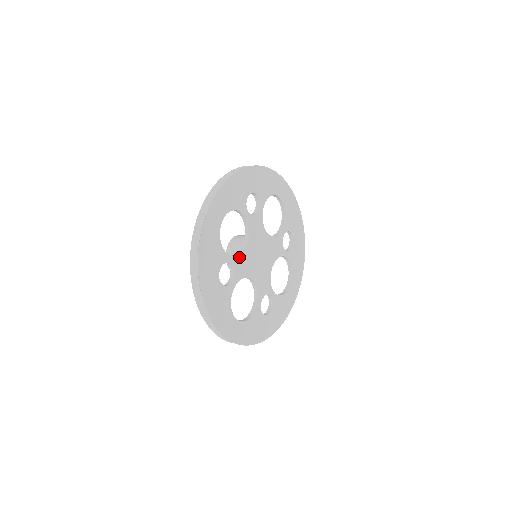
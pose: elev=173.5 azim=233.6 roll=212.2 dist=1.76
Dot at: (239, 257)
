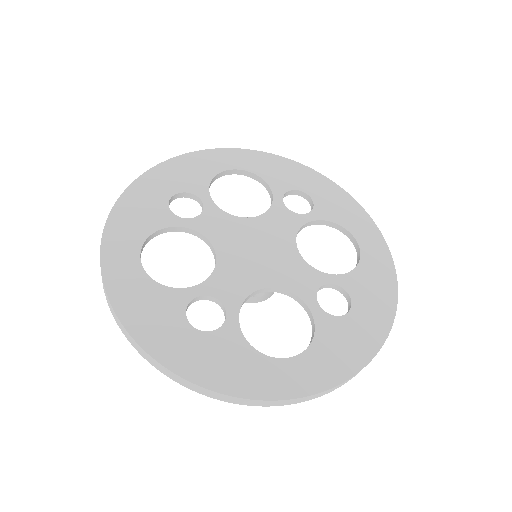
Dot at: (214, 278)
